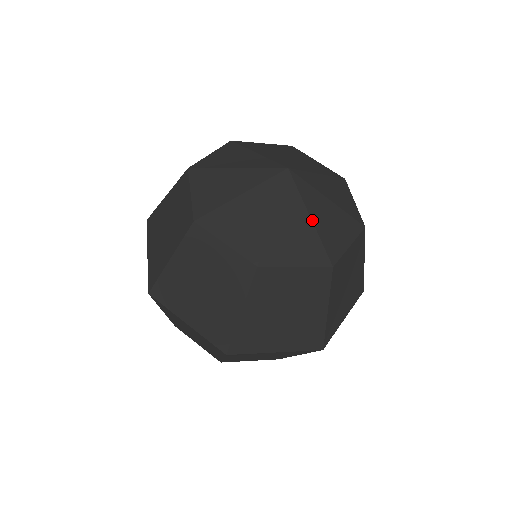
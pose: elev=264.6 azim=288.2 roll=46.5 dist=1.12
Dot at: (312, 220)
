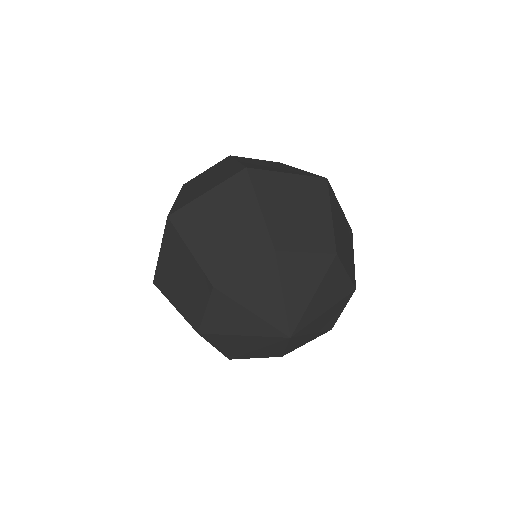
Dot at: (286, 349)
